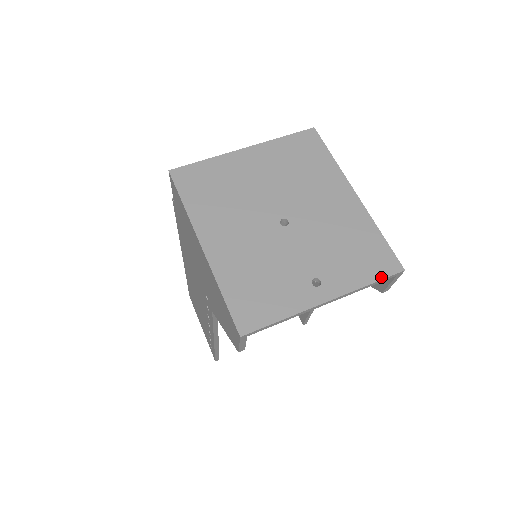
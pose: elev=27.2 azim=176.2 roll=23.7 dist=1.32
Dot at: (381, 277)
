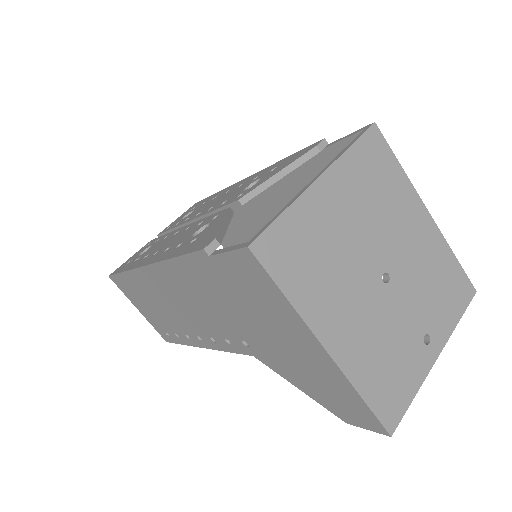
Dot at: (465, 308)
